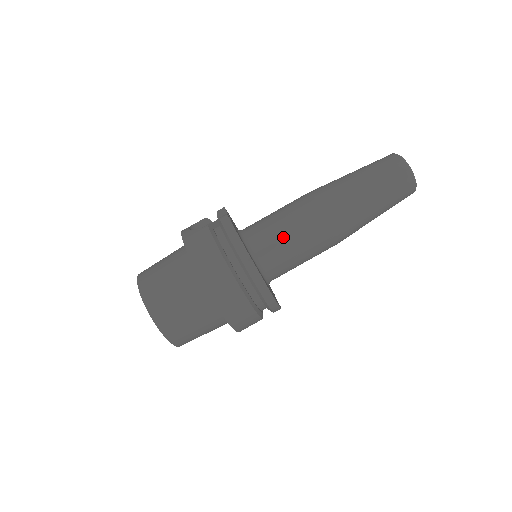
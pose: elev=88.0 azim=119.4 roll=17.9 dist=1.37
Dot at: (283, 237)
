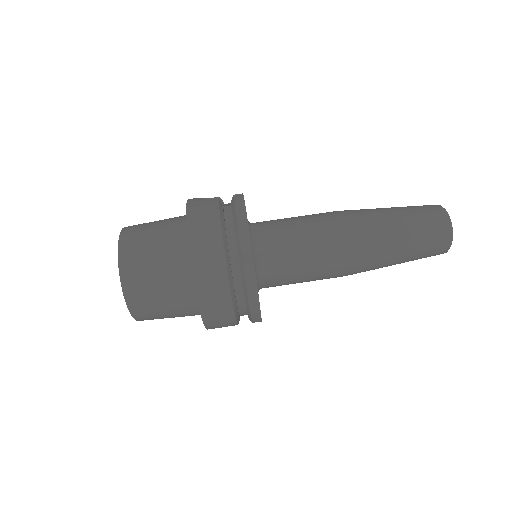
Dot at: (293, 241)
